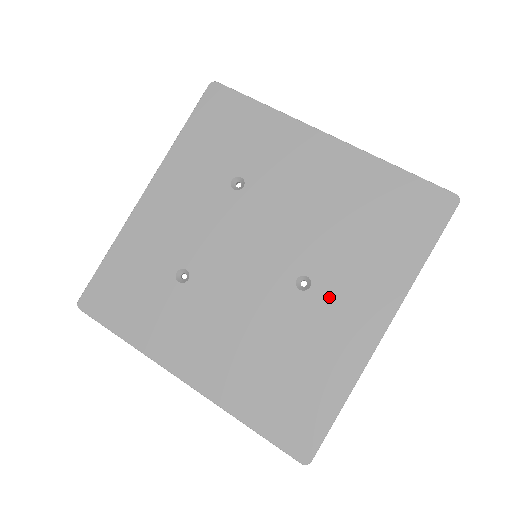
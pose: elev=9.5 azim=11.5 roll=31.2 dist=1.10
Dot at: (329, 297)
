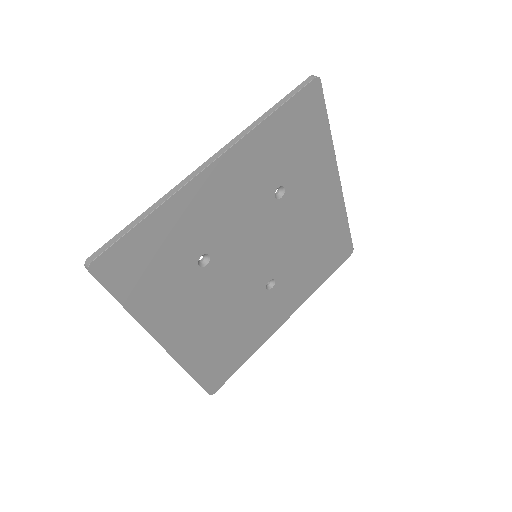
Dot at: (277, 296)
